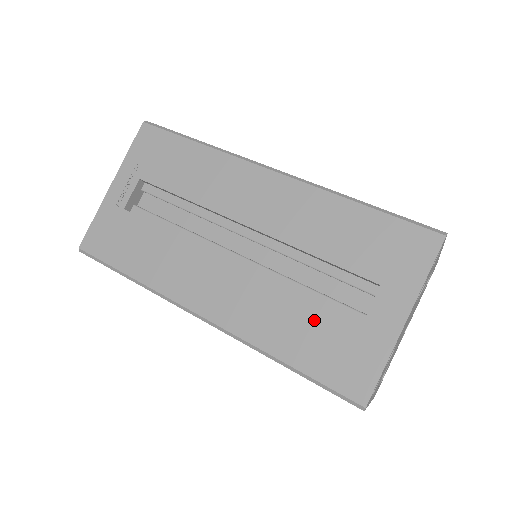
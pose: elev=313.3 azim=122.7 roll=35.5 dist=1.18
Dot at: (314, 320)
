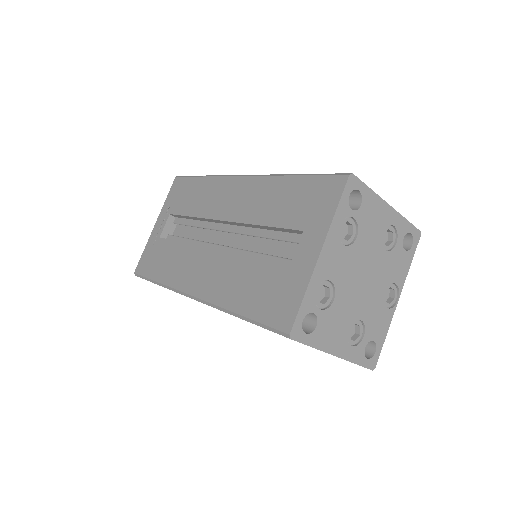
Dot at: (259, 274)
